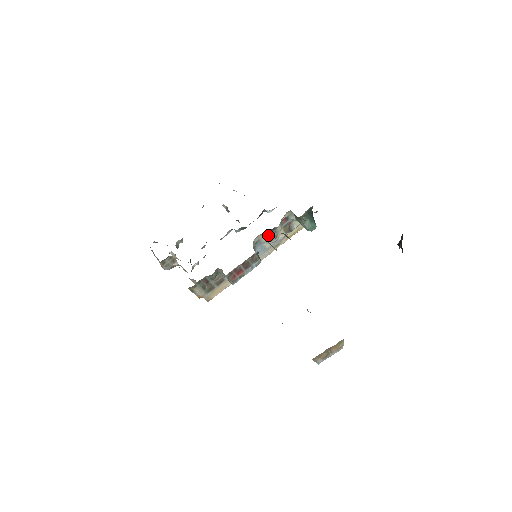
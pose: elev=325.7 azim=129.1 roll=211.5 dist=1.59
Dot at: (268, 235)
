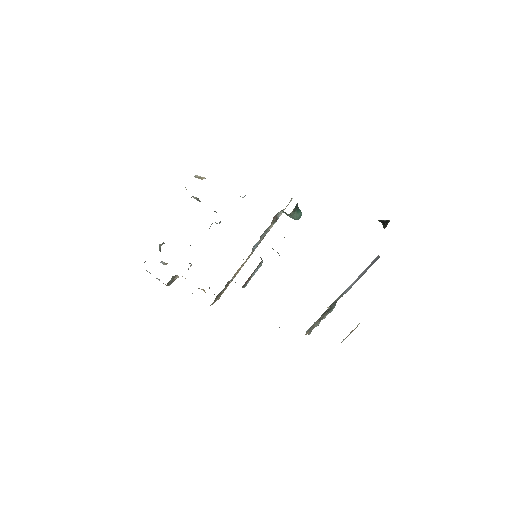
Dot at: (262, 234)
